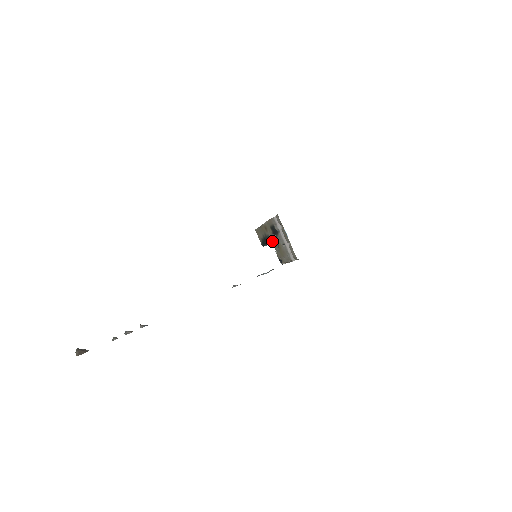
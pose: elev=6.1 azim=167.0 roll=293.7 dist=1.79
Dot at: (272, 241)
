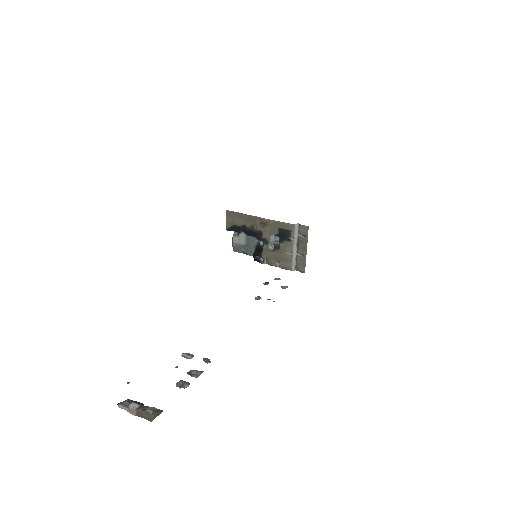
Dot at: (266, 239)
